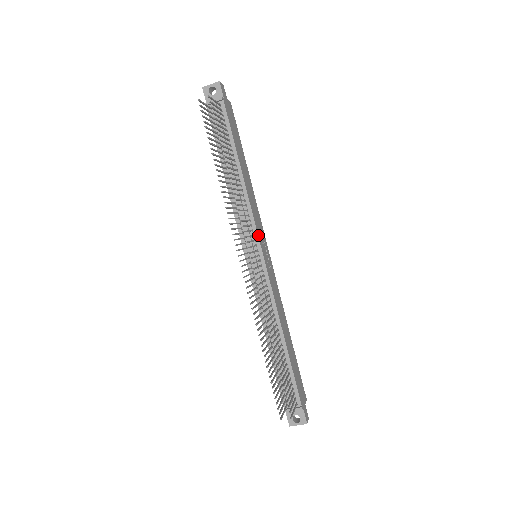
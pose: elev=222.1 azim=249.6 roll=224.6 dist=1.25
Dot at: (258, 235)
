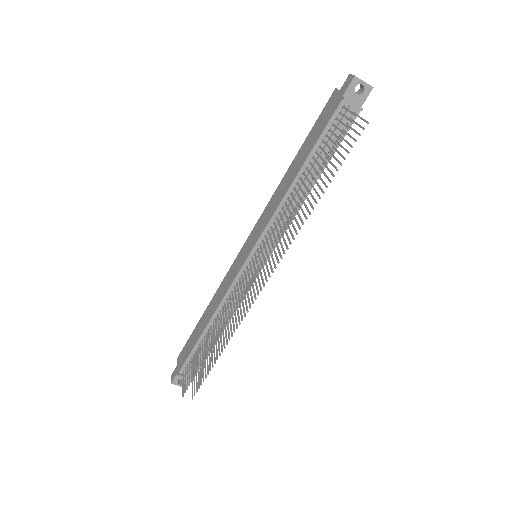
Dot at: occluded
